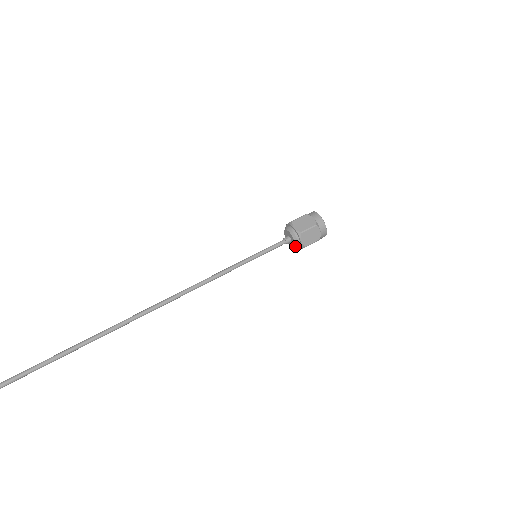
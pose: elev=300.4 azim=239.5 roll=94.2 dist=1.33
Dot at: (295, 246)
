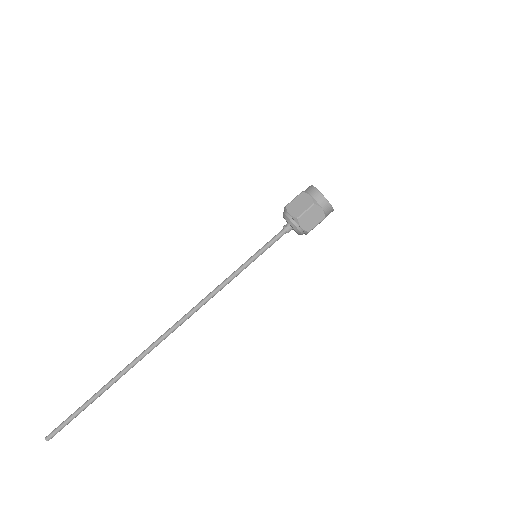
Dot at: (297, 233)
